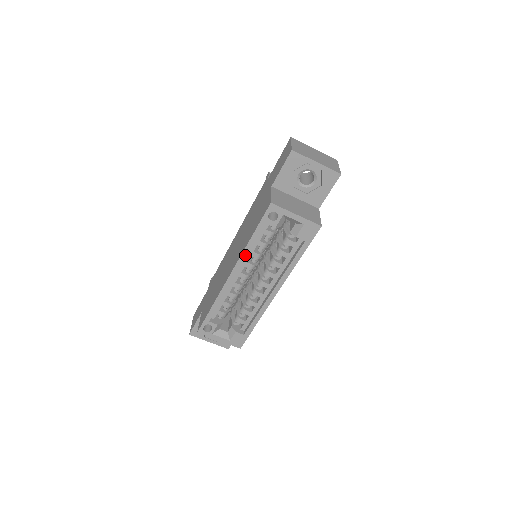
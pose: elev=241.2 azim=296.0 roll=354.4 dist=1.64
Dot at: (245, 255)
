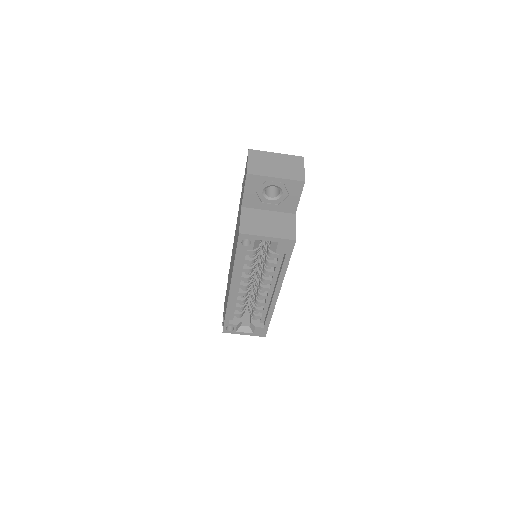
Dot at: (235, 275)
